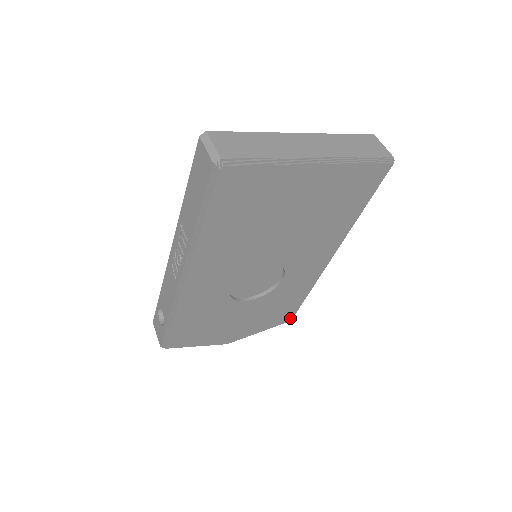
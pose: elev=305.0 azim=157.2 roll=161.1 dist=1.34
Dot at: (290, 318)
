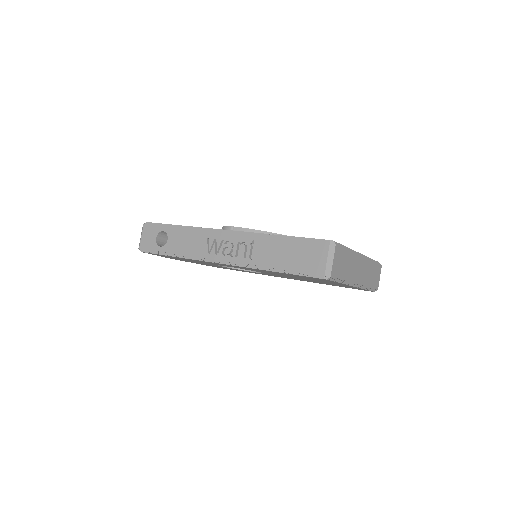
Dot at: occluded
